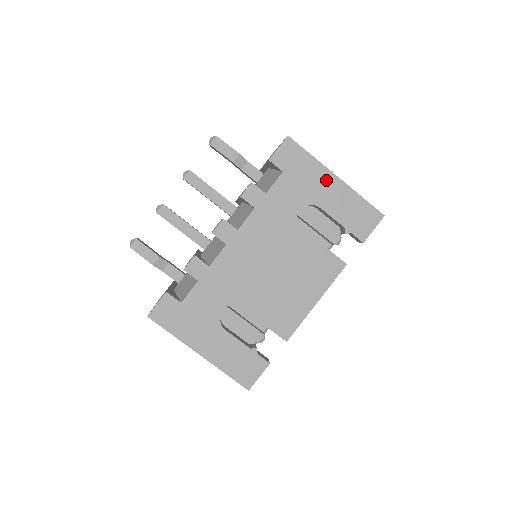
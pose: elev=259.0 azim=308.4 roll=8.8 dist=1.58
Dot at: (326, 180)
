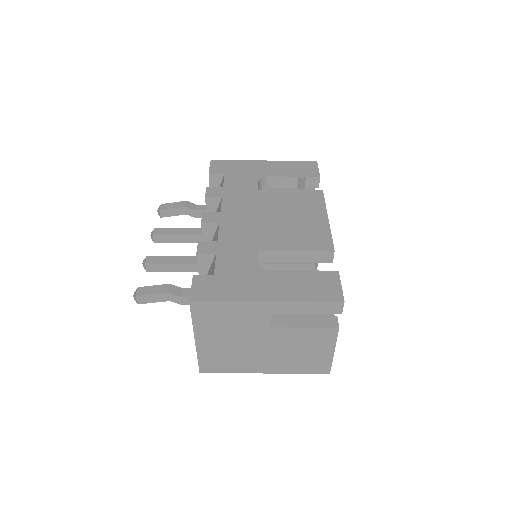
Dot at: (258, 165)
